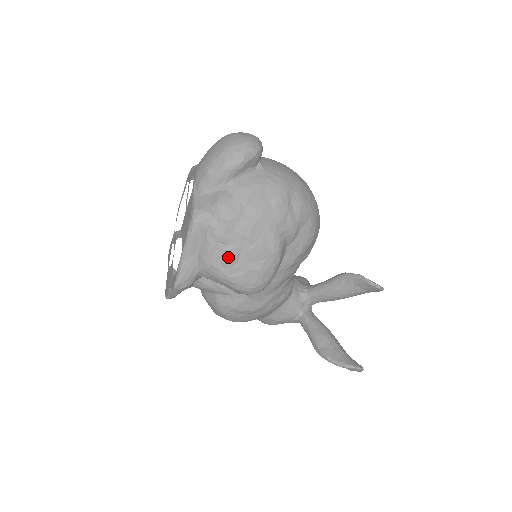
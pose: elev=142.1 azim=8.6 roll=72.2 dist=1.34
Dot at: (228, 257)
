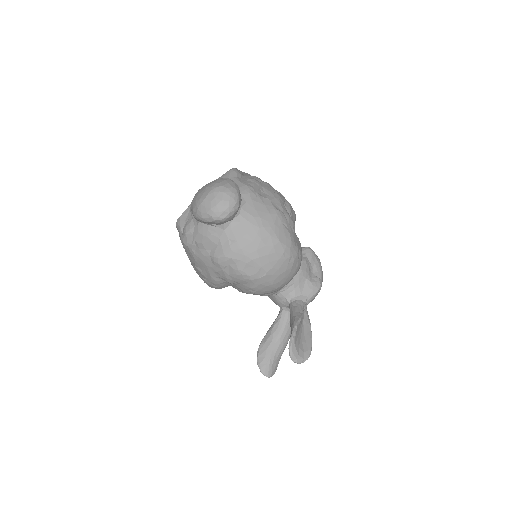
Dot at: (189, 258)
